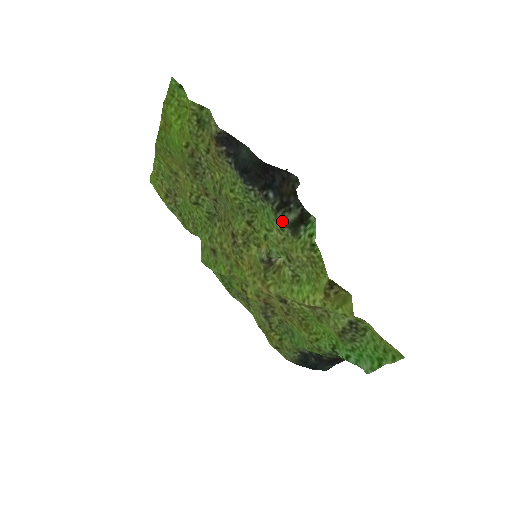
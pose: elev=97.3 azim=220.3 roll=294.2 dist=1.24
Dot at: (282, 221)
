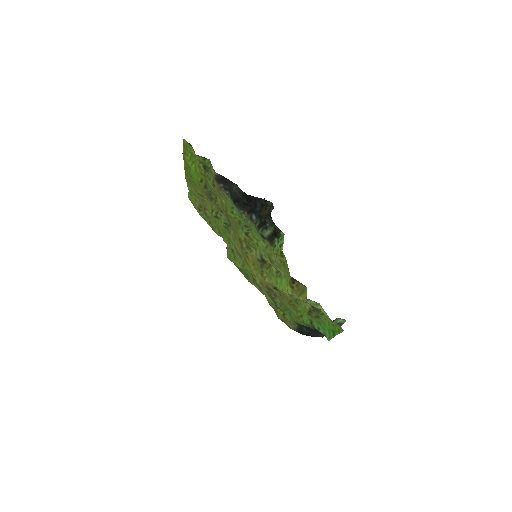
Dot at: (262, 235)
